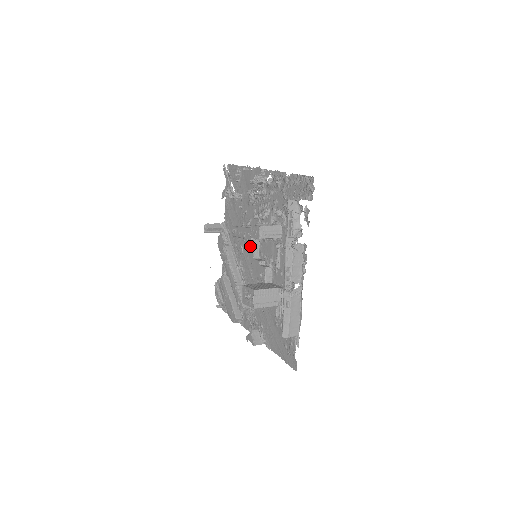
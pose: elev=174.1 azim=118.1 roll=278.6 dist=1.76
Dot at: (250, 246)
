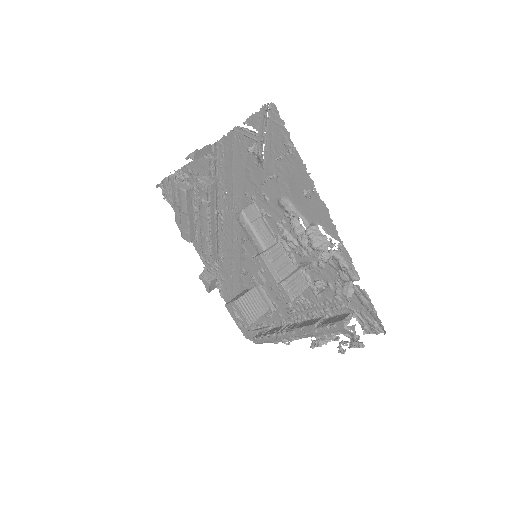
Dot at: occluded
